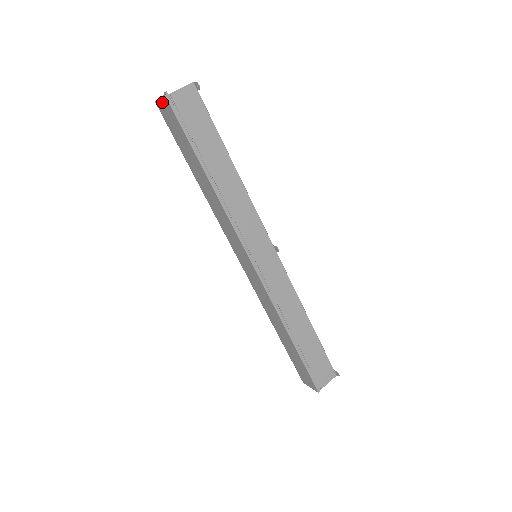
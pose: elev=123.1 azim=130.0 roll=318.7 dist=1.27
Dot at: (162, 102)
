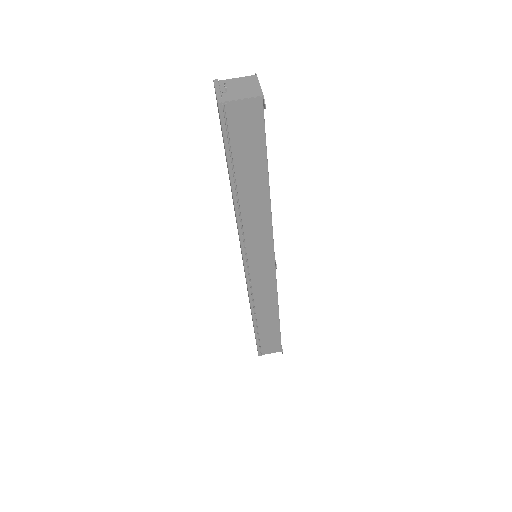
Dot at: occluded
